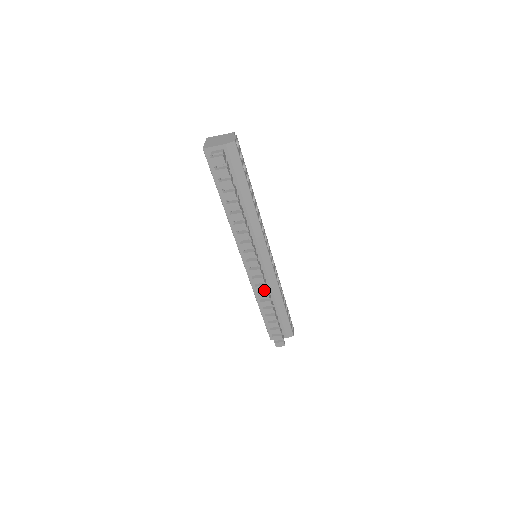
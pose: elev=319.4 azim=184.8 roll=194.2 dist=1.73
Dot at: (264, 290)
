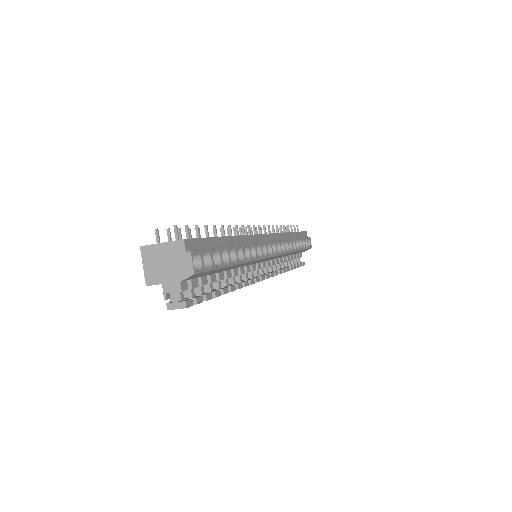
Dot at: occluded
